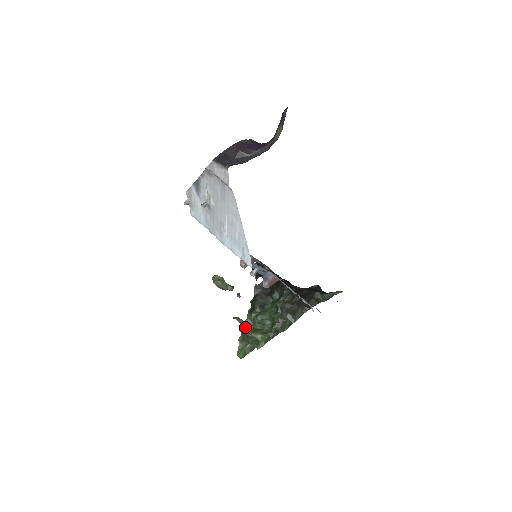
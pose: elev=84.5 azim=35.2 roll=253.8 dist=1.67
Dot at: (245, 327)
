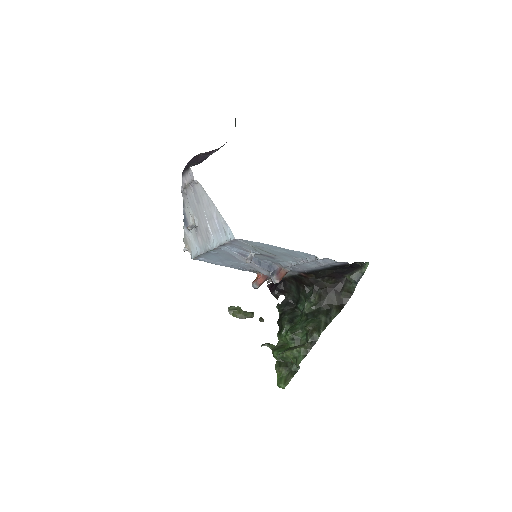
Dot at: (277, 350)
